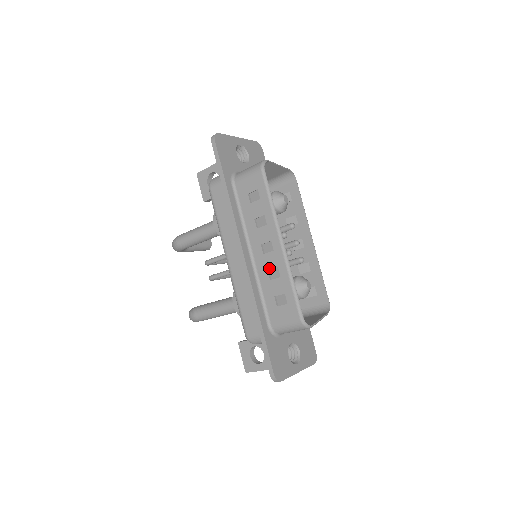
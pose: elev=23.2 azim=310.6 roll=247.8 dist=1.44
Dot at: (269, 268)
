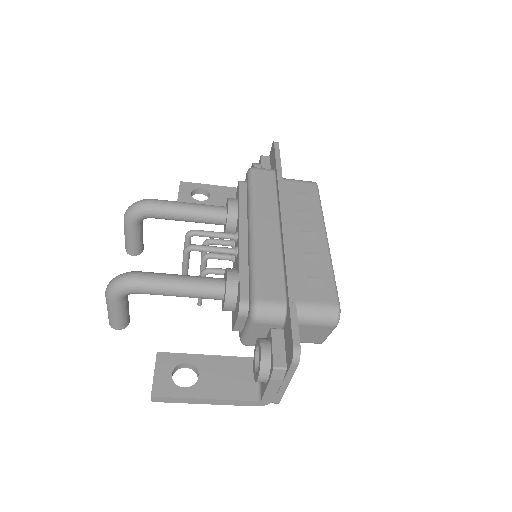
Dot at: (307, 251)
